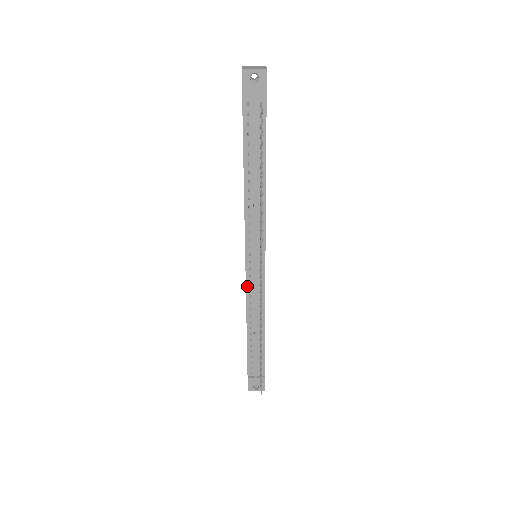
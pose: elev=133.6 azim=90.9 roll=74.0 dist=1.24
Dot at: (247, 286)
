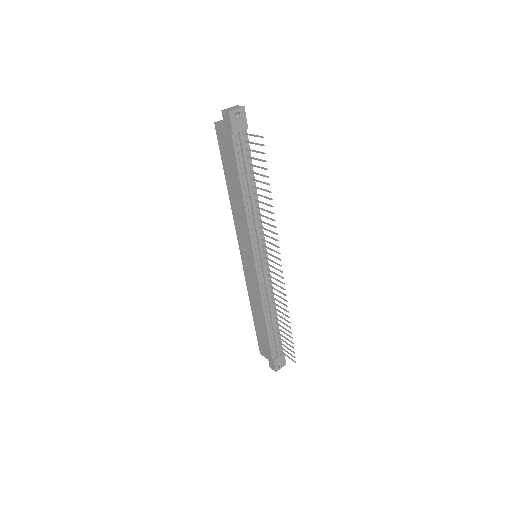
Dot at: (259, 282)
